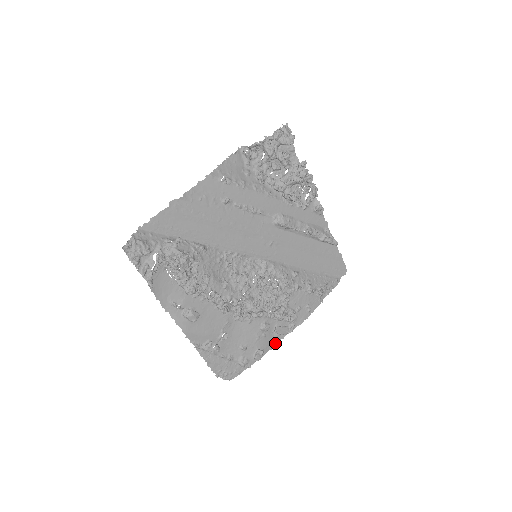
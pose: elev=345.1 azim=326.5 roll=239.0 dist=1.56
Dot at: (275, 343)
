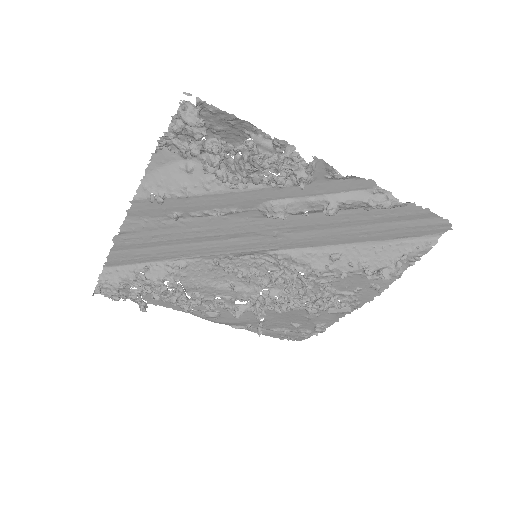
Dot at: (340, 317)
